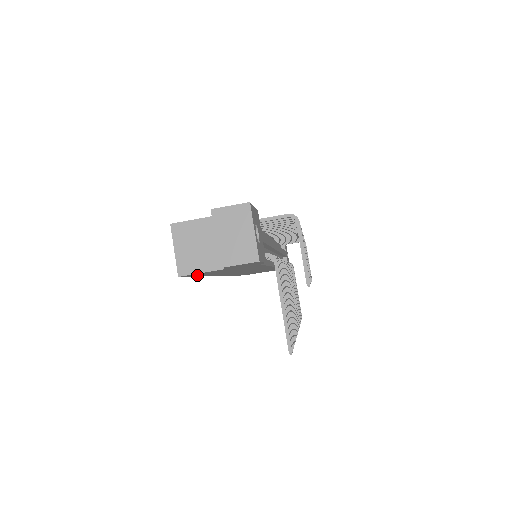
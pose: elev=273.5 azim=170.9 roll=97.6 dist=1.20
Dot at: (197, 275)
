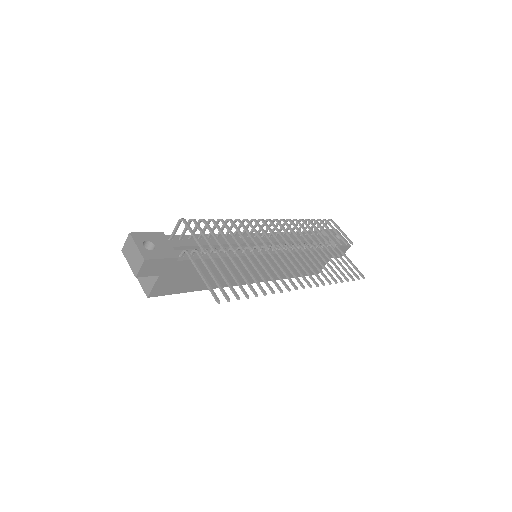
Dot at: (173, 291)
